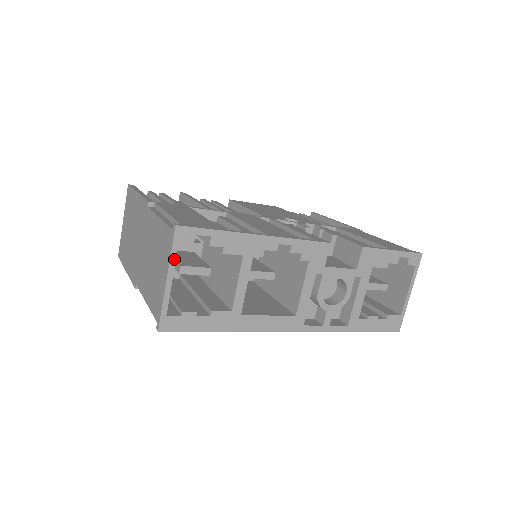
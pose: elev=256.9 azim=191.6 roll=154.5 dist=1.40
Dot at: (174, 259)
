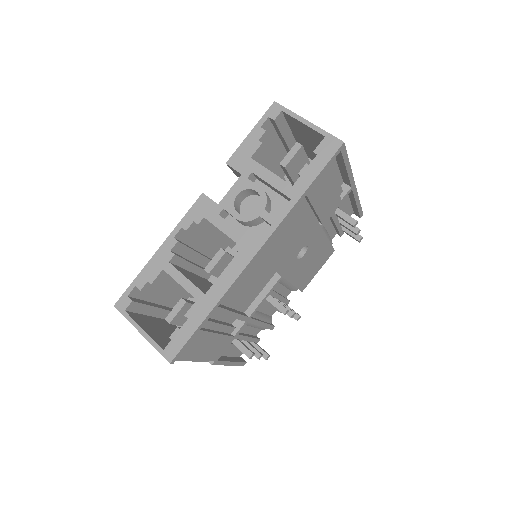
Dot at: (132, 320)
